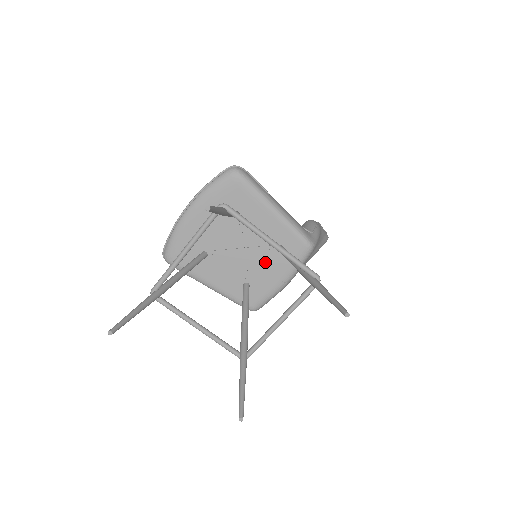
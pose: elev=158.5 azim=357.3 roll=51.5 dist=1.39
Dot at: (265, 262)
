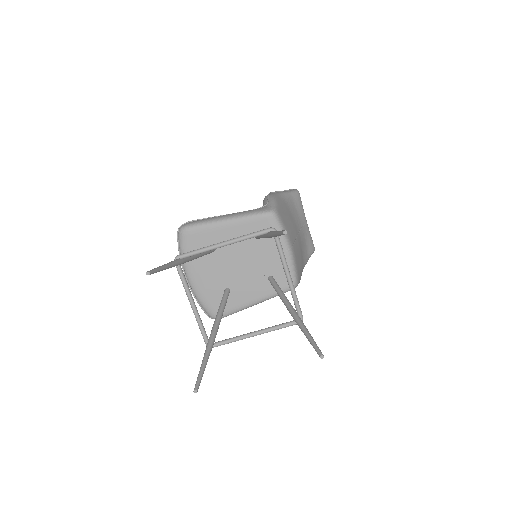
Dot at: (261, 253)
